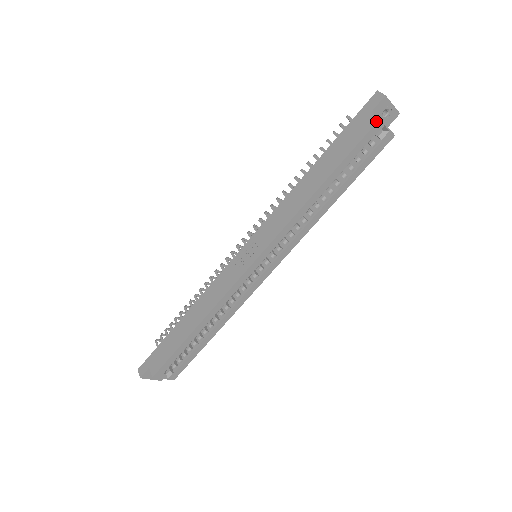
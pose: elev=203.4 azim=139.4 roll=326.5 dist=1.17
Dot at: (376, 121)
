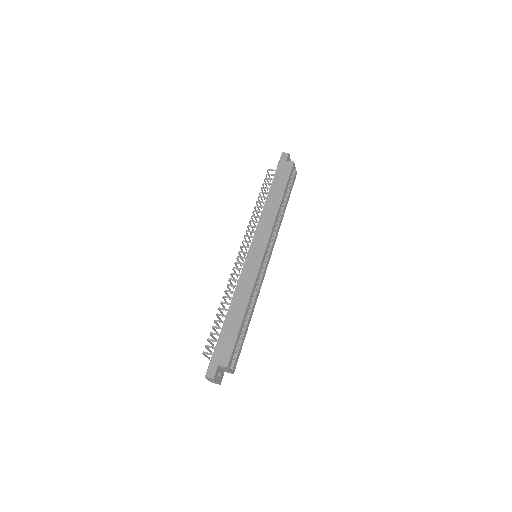
Dot at: (293, 163)
